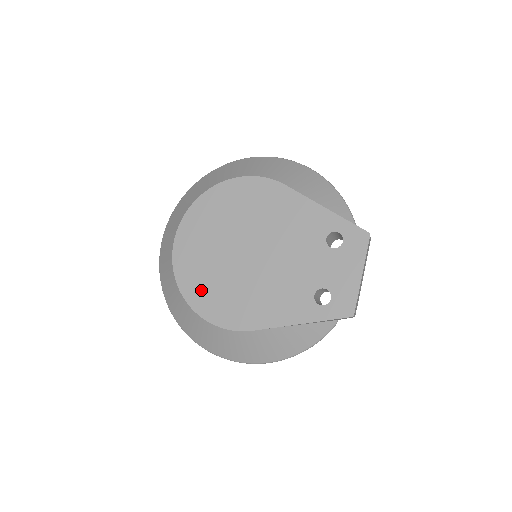
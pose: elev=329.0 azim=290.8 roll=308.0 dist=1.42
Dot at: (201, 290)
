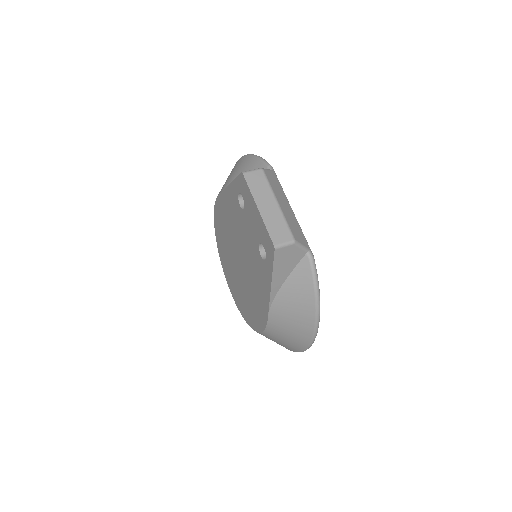
Dot at: (248, 312)
